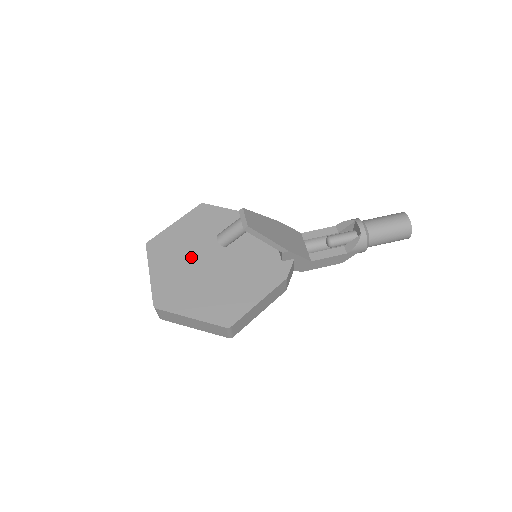
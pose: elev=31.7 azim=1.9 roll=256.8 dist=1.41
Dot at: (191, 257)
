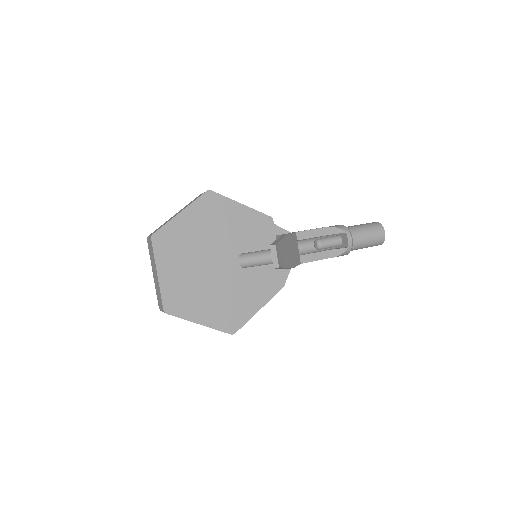
Dot at: (199, 258)
